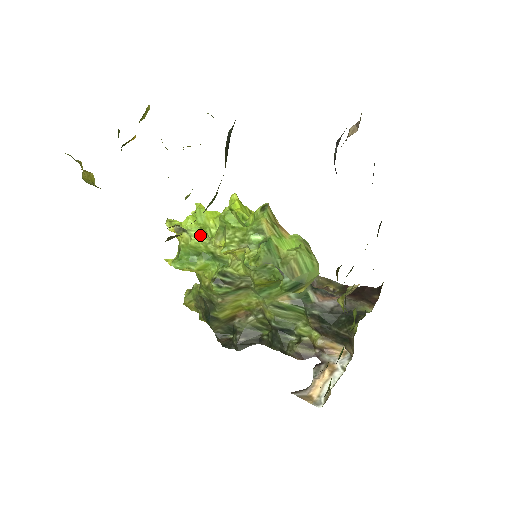
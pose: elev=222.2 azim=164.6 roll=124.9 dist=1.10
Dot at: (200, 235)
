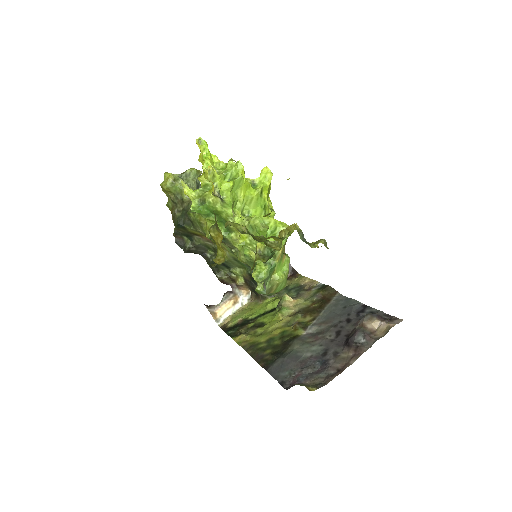
Dot at: (230, 209)
